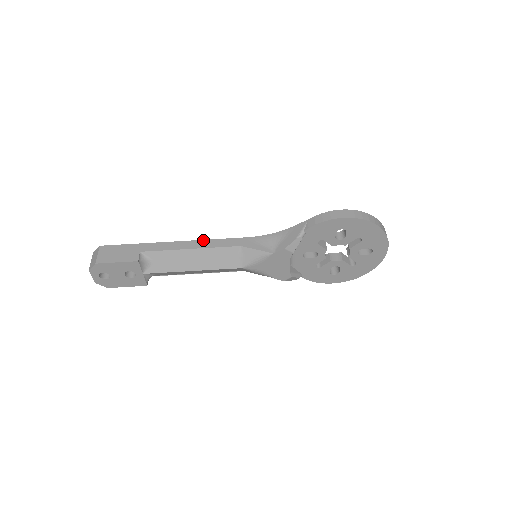
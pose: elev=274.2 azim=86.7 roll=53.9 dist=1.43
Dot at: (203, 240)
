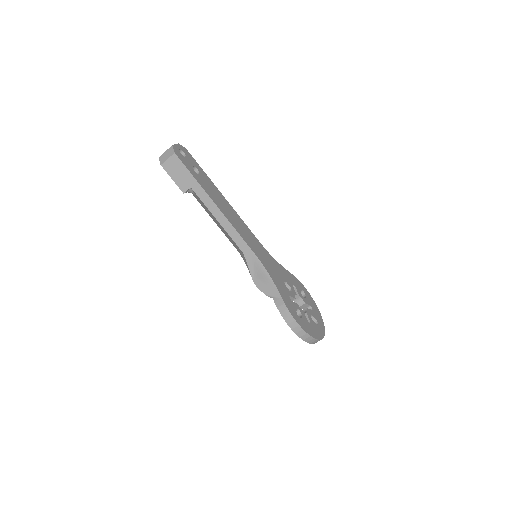
Dot at: (231, 224)
